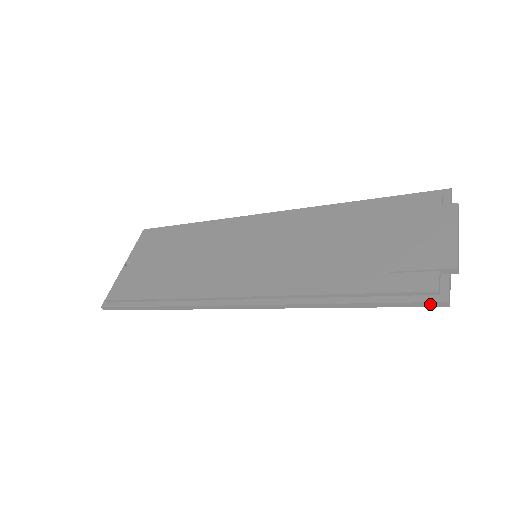
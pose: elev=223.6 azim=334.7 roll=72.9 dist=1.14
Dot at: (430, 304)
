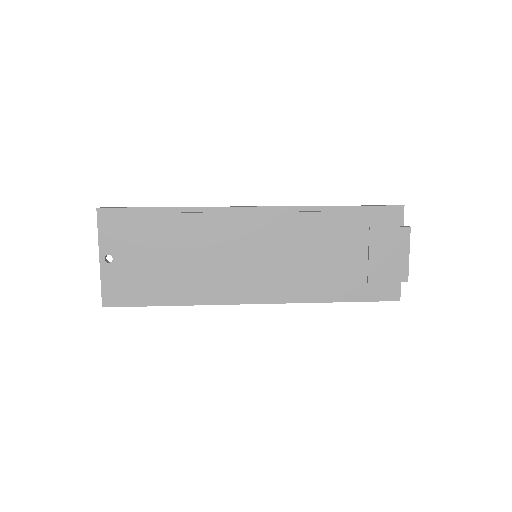
Dot at: occluded
